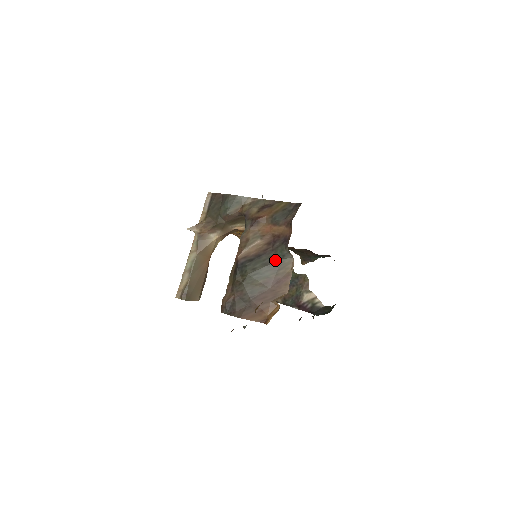
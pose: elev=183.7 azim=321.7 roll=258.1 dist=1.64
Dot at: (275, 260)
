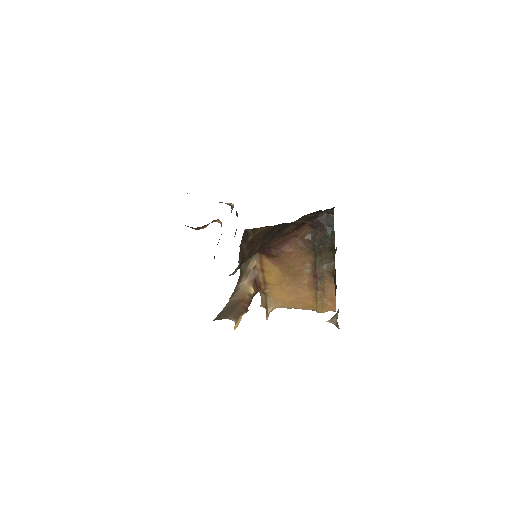
Dot at: occluded
